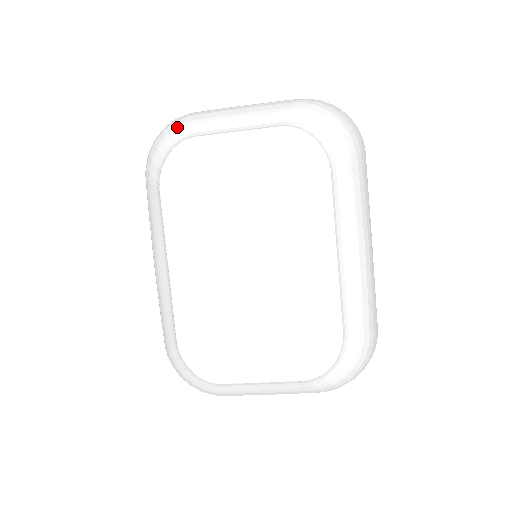
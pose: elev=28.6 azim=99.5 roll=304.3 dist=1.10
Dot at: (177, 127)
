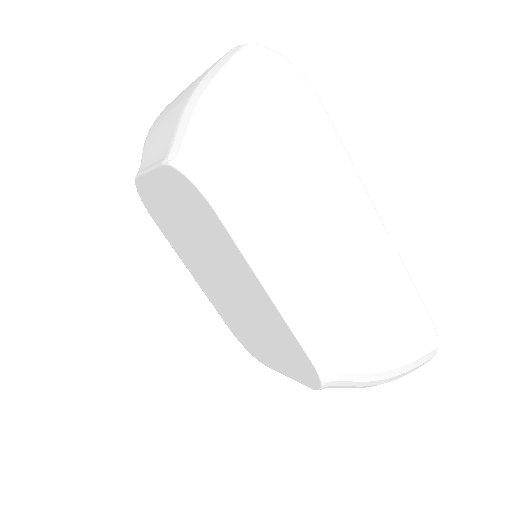
Dot at: occluded
